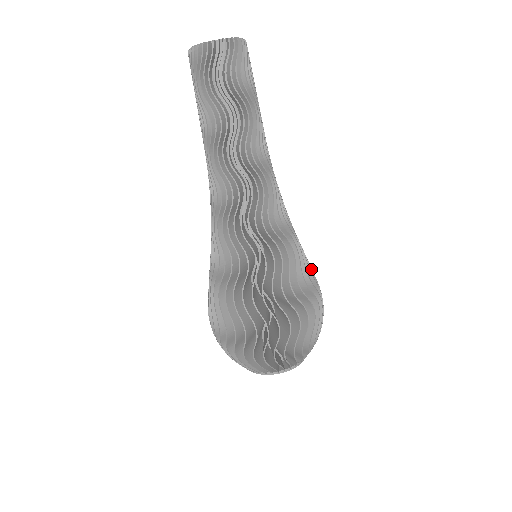
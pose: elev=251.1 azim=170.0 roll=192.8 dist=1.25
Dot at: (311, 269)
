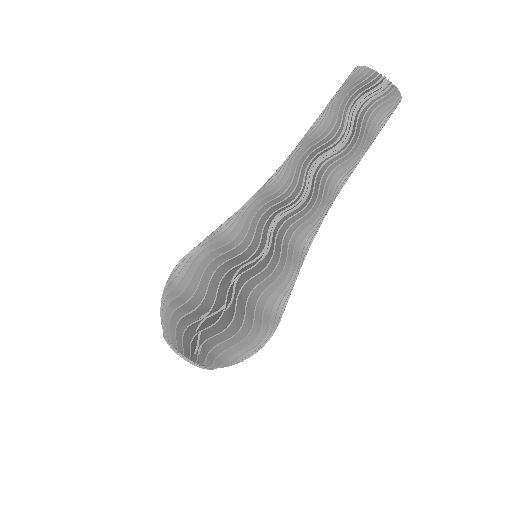
Dot at: (266, 302)
